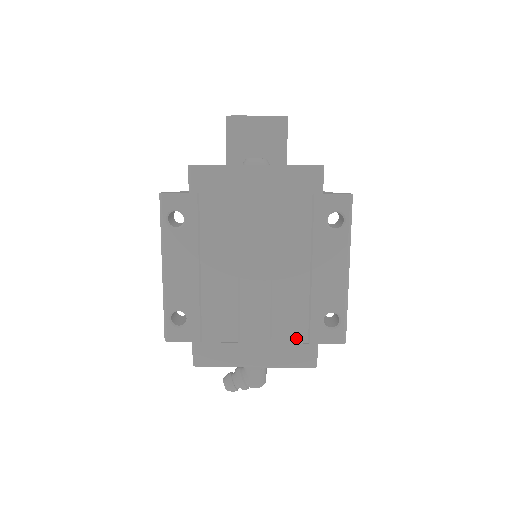
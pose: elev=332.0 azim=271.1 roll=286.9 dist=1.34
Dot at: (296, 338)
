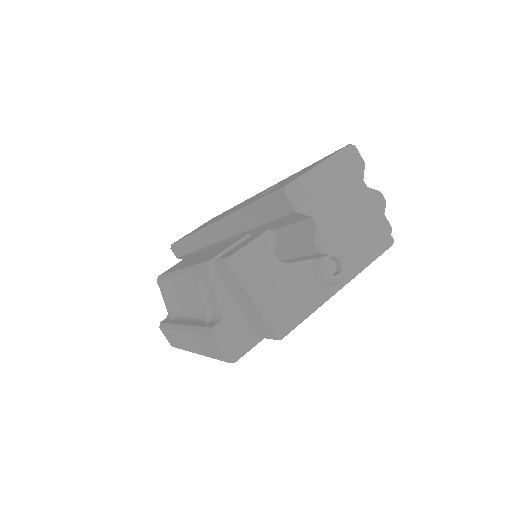
Dot at: occluded
